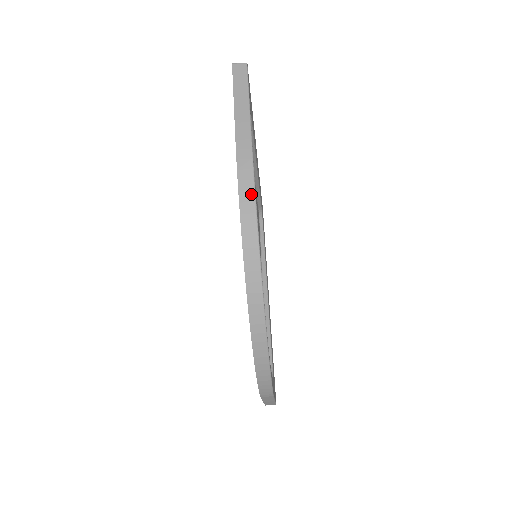
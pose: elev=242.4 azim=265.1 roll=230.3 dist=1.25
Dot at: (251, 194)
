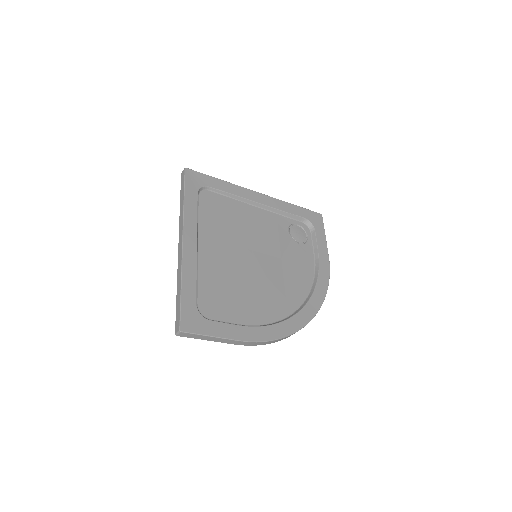
Dot at: (268, 342)
